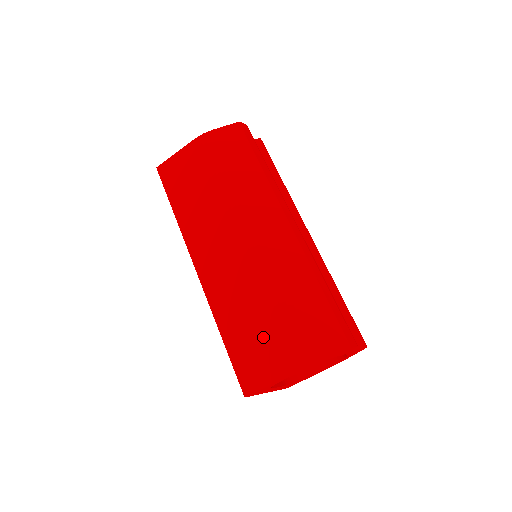
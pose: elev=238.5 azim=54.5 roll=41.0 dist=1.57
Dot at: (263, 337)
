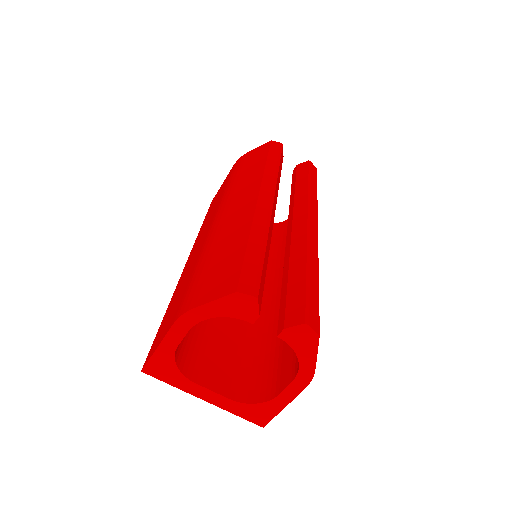
Dot at: (178, 300)
